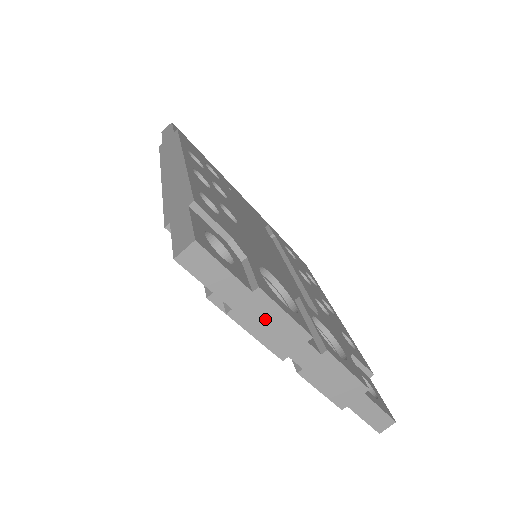
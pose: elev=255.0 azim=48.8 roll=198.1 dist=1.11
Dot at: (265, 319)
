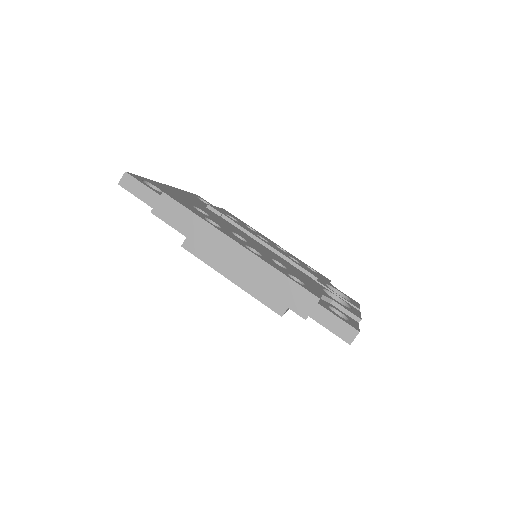
Dot at: occluded
